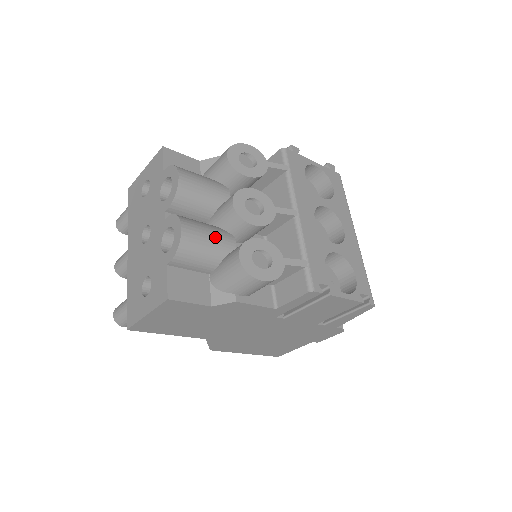
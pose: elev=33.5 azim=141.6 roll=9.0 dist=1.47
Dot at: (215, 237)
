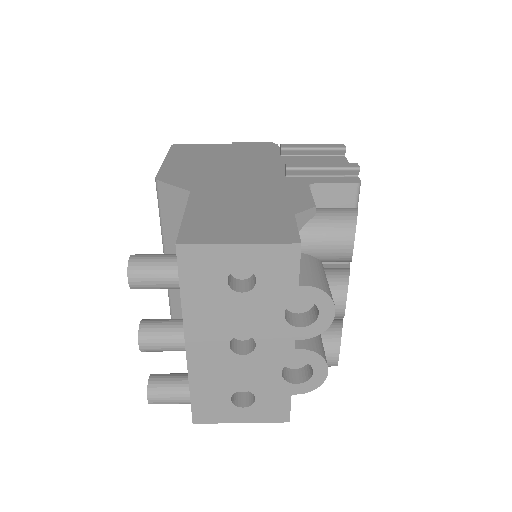
Dot at: occluded
